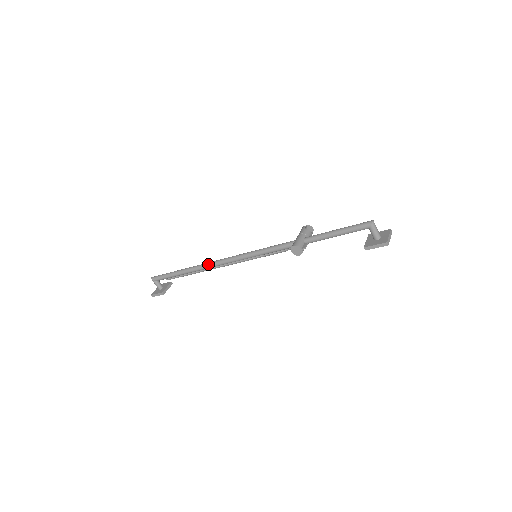
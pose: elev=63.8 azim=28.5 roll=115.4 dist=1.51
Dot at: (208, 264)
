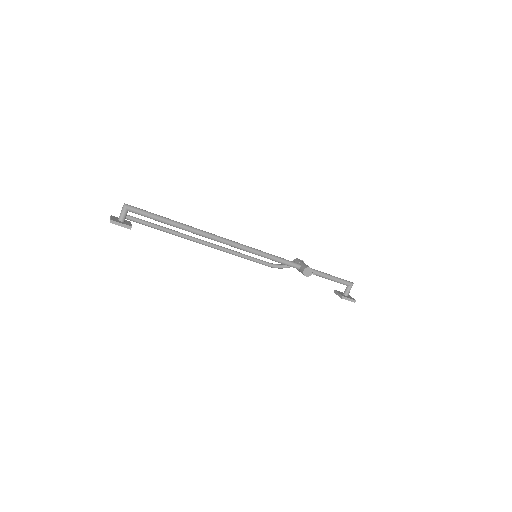
Dot at: (213, 234)
